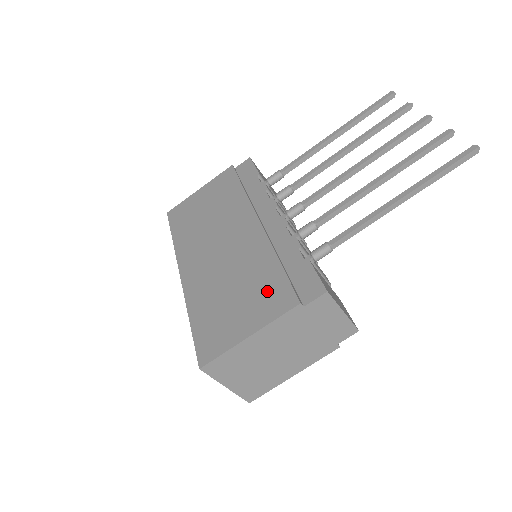
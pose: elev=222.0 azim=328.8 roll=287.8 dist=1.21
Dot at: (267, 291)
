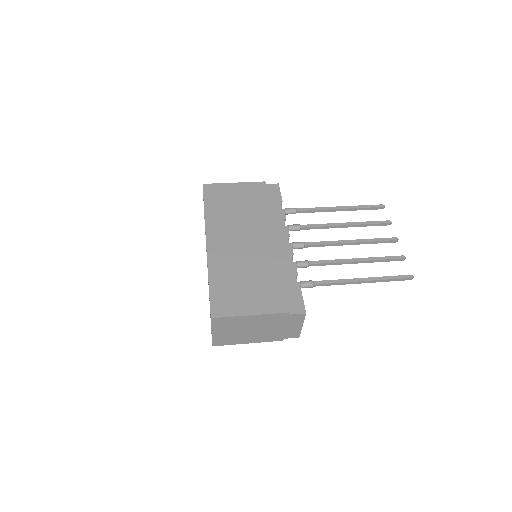
Dot at: (270, 293)
